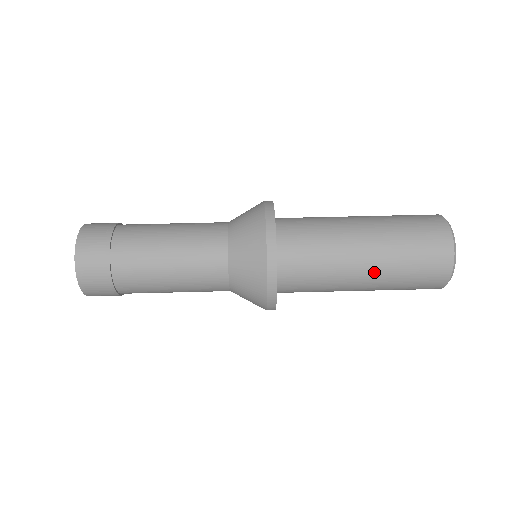
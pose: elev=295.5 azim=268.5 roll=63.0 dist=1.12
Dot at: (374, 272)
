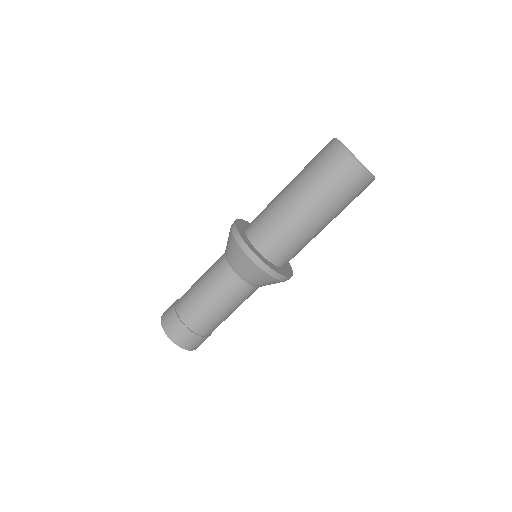
Dot at: occluded
